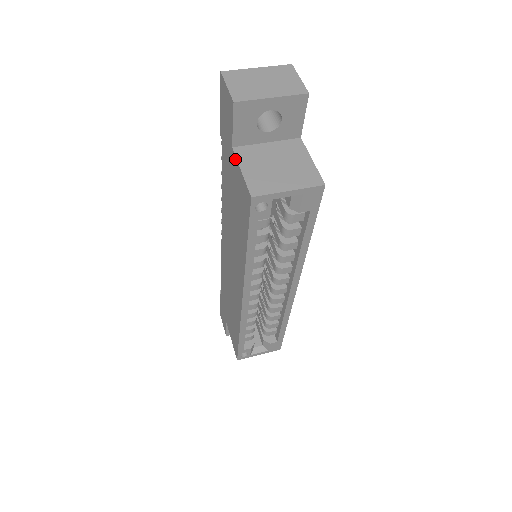
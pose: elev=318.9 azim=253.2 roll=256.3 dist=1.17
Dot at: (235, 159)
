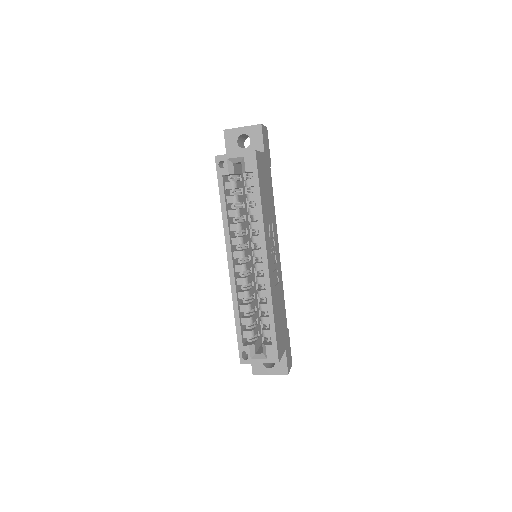
Dot at: occluded
